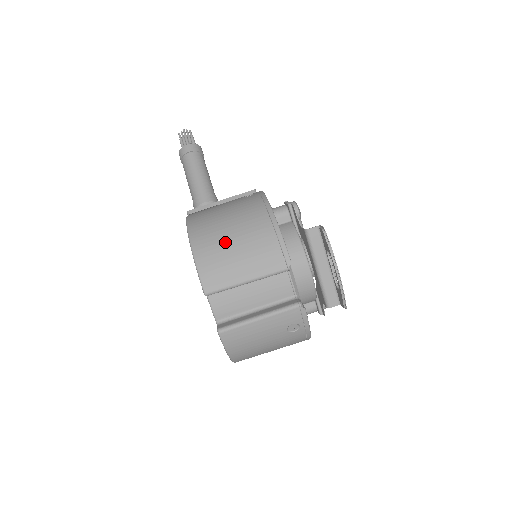
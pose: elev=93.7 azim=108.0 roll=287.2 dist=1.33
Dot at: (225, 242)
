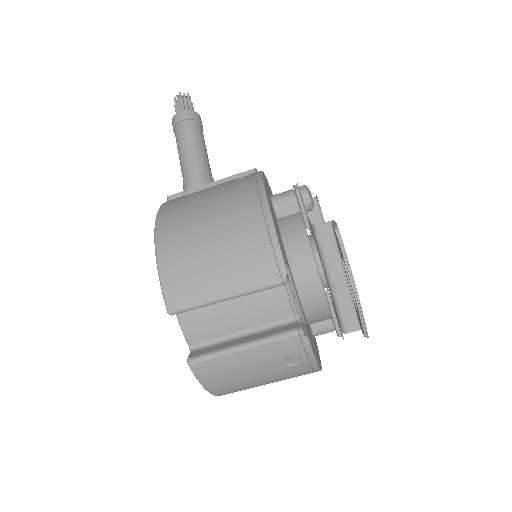
Dot at: (199, 242)
